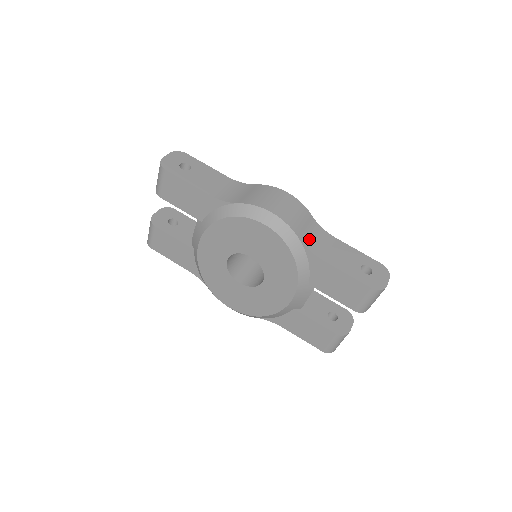
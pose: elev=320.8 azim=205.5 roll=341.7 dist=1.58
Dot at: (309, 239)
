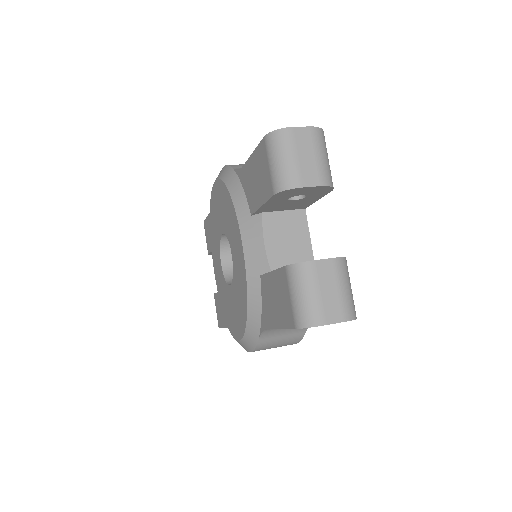
Dot at: occluded
